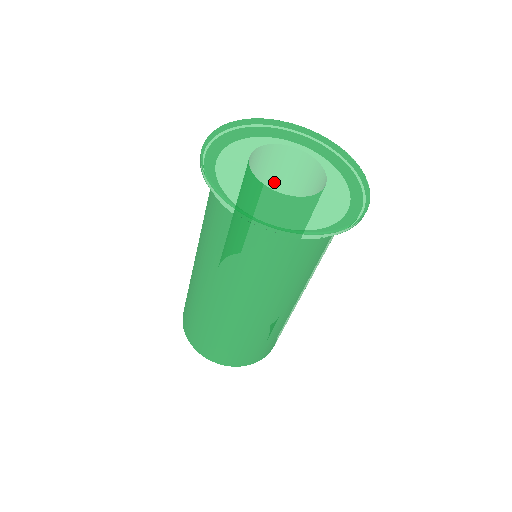
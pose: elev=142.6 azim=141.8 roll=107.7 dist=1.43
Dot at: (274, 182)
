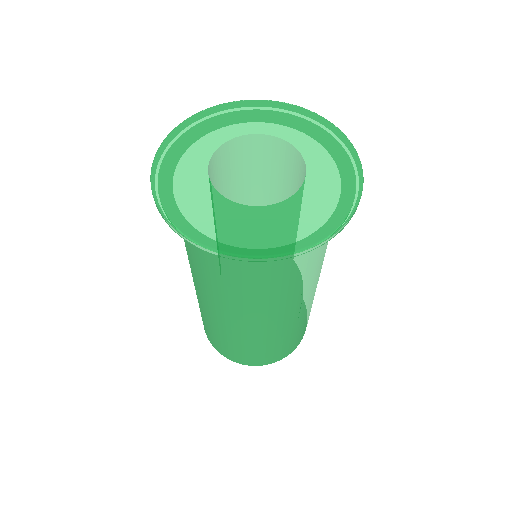
Dot at: (293, 190)
